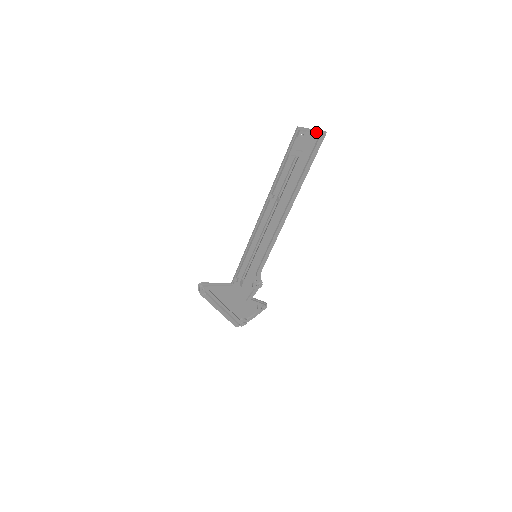
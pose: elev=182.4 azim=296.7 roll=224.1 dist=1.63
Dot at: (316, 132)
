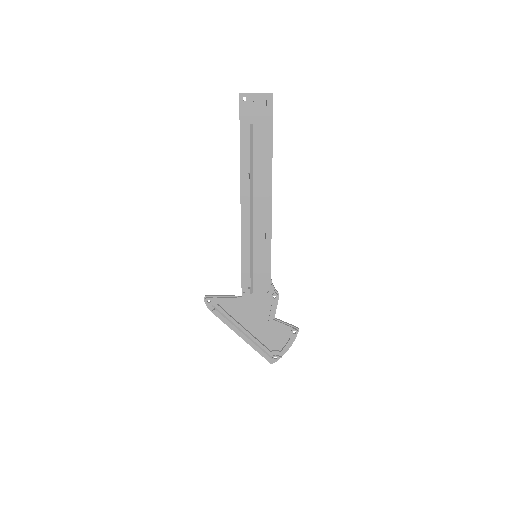
Dot at: (261, 94)
